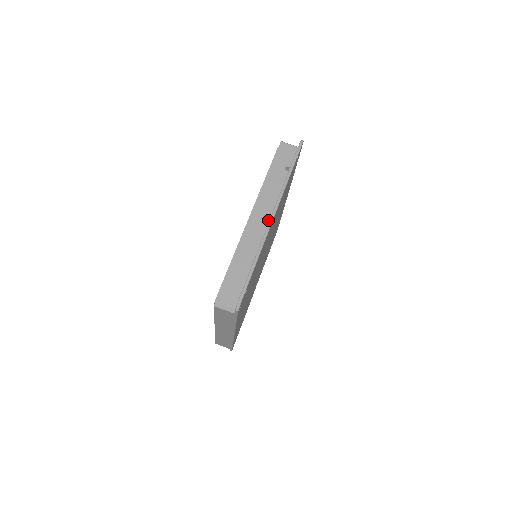
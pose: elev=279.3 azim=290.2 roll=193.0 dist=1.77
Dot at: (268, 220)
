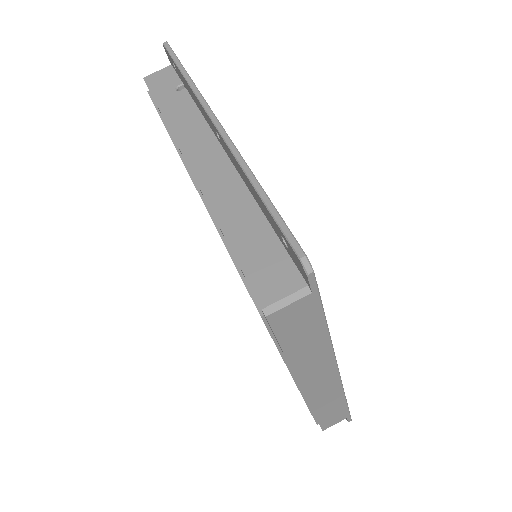
Dot at: (217, 147)
